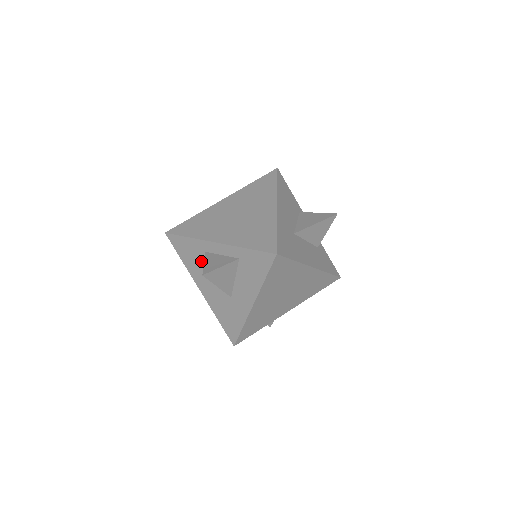
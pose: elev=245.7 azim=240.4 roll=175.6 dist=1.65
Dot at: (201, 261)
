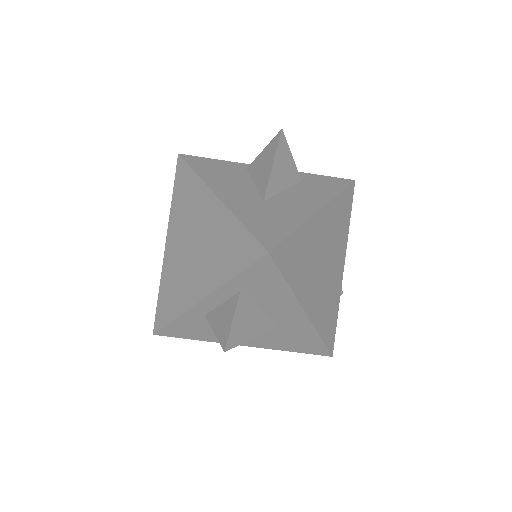
Dot at: occluded
